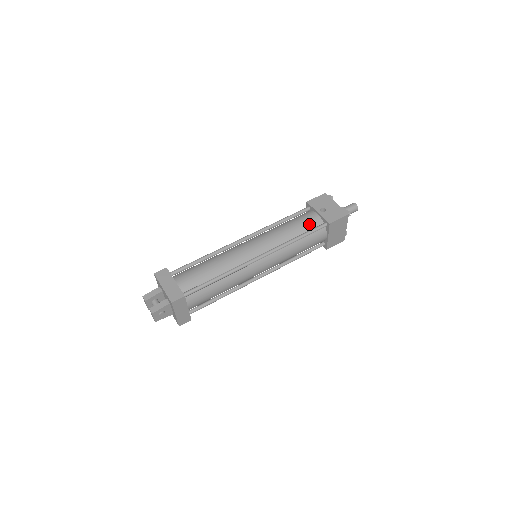
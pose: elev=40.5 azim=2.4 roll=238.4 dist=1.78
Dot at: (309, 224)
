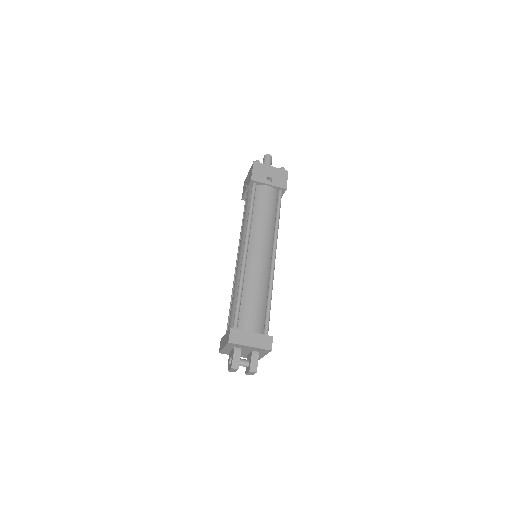
Dot at: (272, 200)
